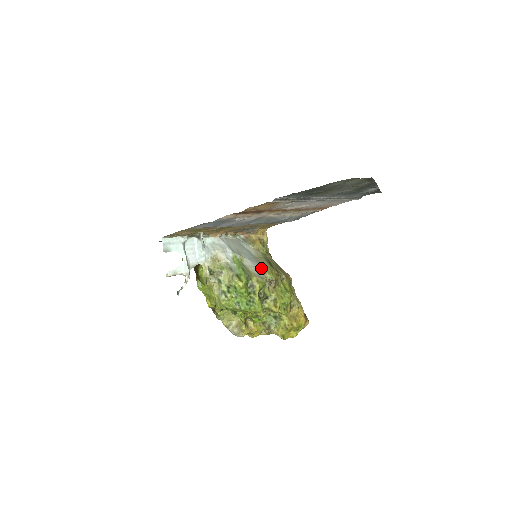
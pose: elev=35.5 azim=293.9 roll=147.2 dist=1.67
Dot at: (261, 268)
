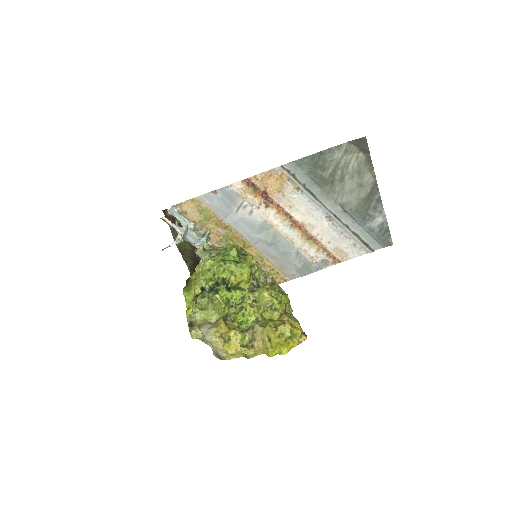
Dot at: occluded
